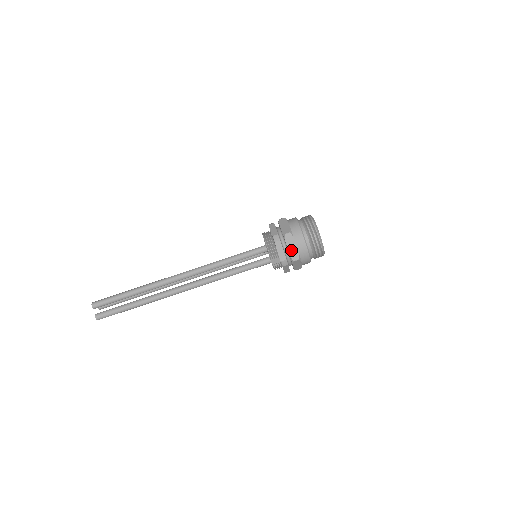
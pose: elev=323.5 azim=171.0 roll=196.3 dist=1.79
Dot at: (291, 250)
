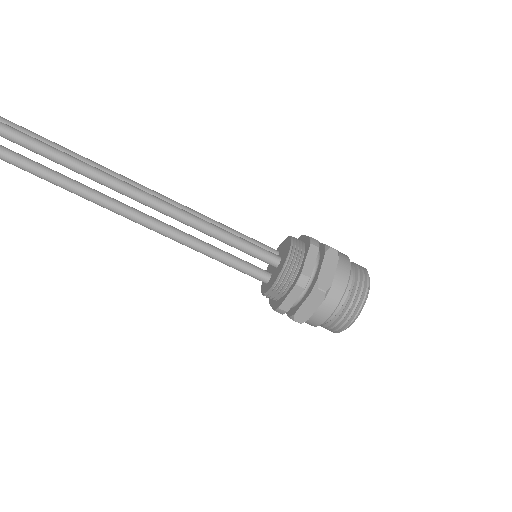
Dot at: (304, 308)
